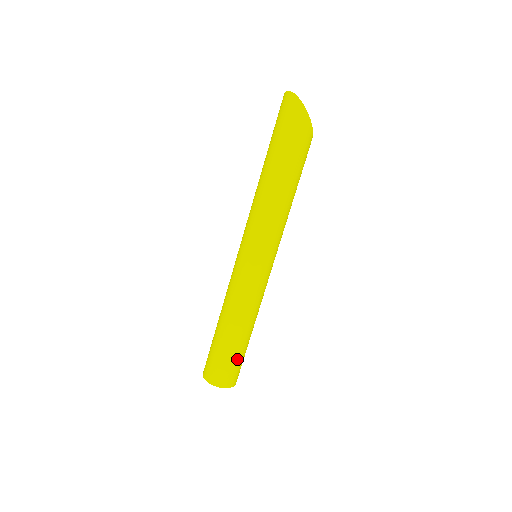
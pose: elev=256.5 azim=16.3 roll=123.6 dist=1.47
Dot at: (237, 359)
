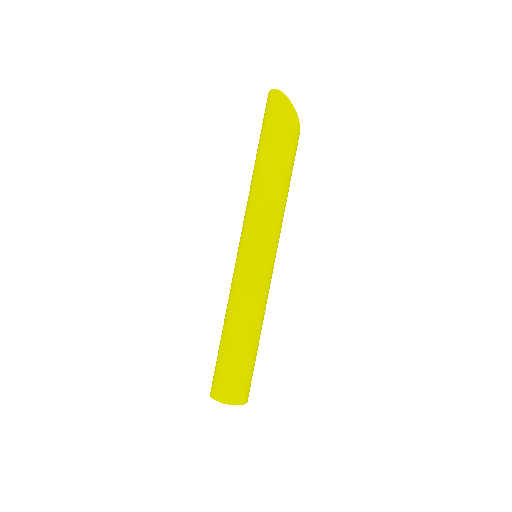
Dot at: (247, 370)
